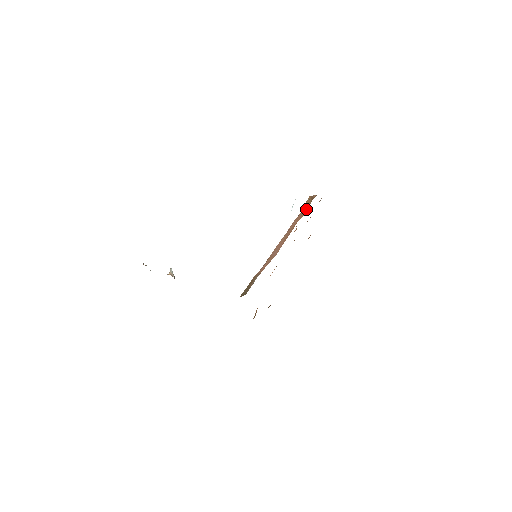
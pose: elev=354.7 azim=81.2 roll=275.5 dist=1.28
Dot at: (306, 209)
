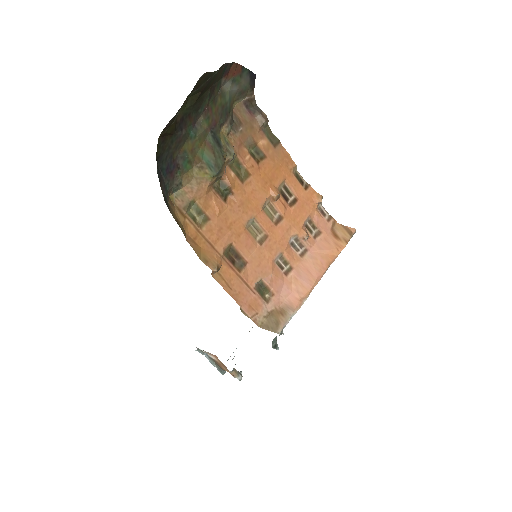
Dot at: (344, 242)
